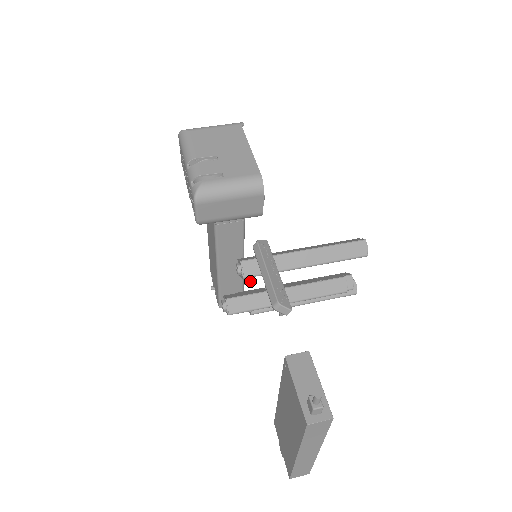
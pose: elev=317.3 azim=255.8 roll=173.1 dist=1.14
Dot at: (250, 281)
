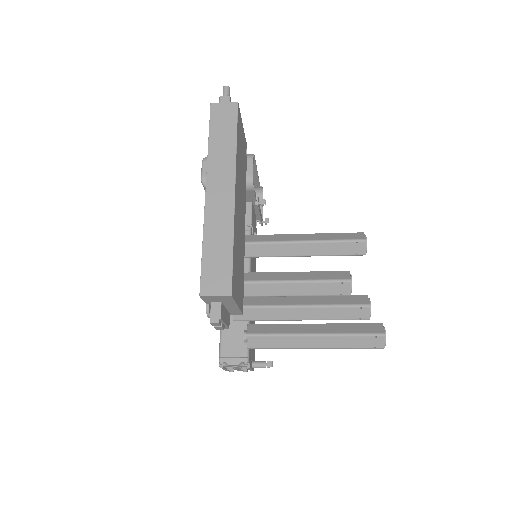
Dot at: (266, 363)
